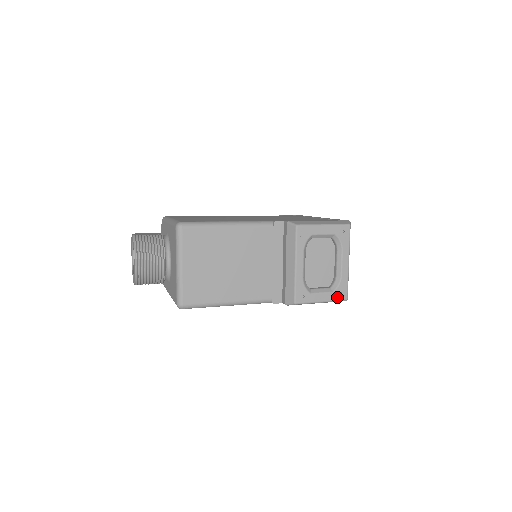
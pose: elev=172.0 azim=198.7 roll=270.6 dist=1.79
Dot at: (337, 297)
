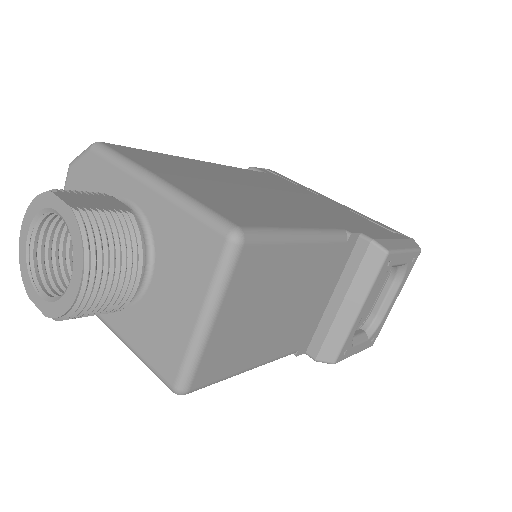
Dot at: (368, 344)
